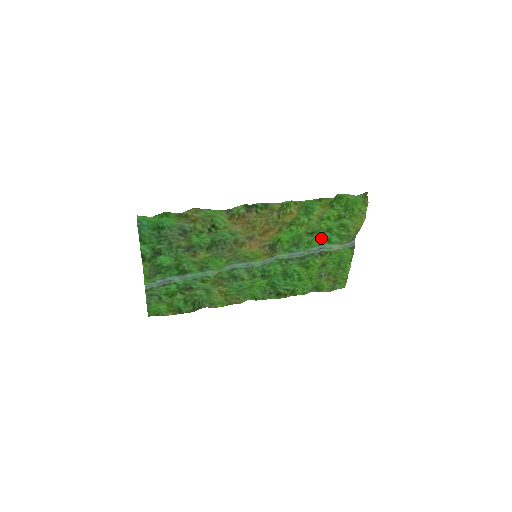
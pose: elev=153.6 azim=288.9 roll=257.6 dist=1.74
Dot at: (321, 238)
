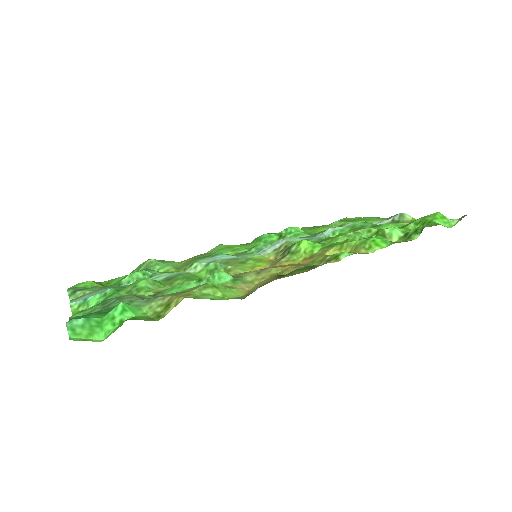
Dot at: (358, 228)
